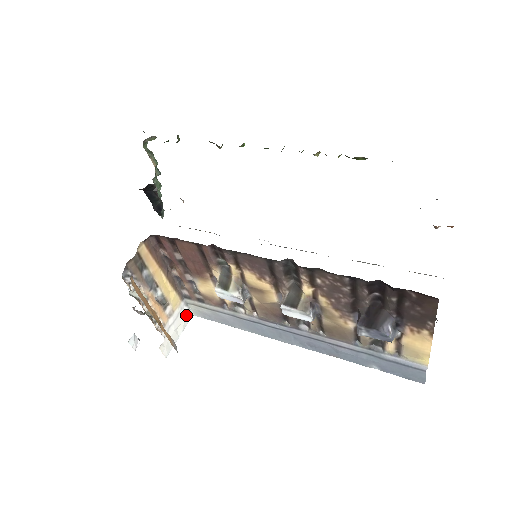
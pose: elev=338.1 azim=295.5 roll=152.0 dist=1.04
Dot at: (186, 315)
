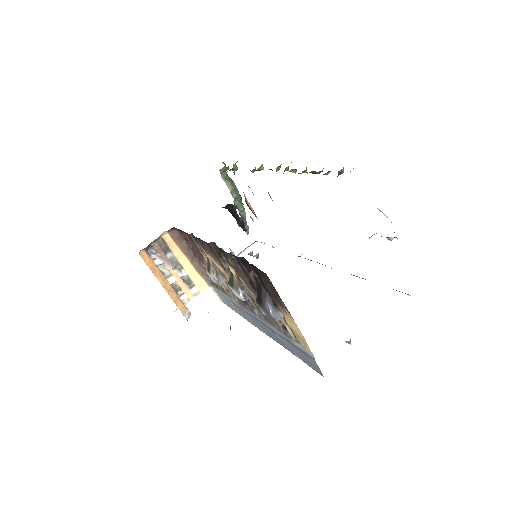
Dot at: (214, 300)
